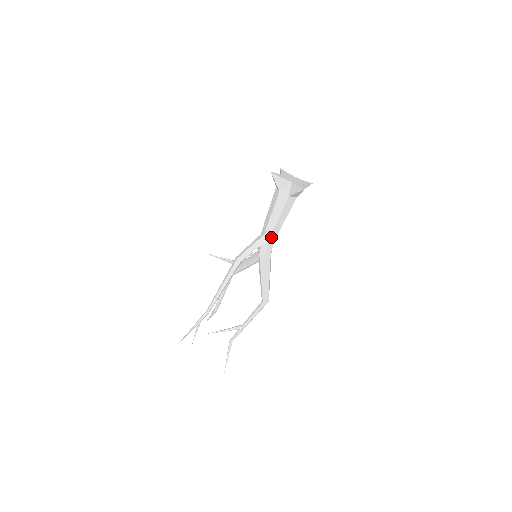
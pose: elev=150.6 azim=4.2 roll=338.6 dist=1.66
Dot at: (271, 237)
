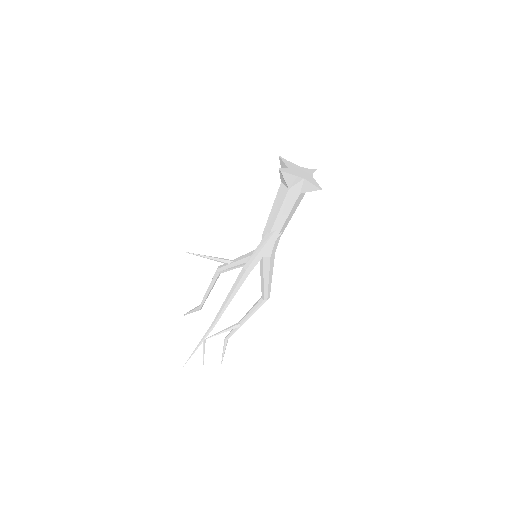
Dot at: (277, 237)
